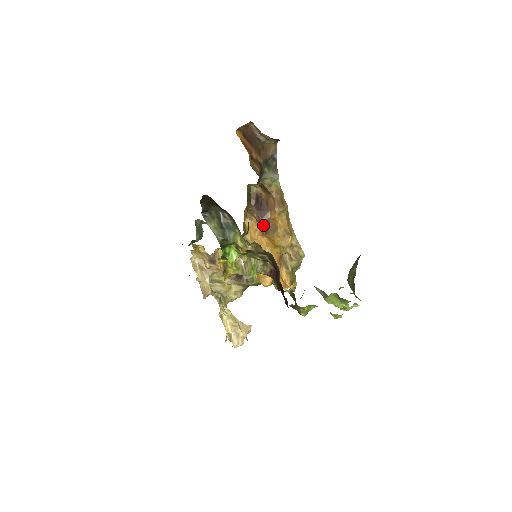
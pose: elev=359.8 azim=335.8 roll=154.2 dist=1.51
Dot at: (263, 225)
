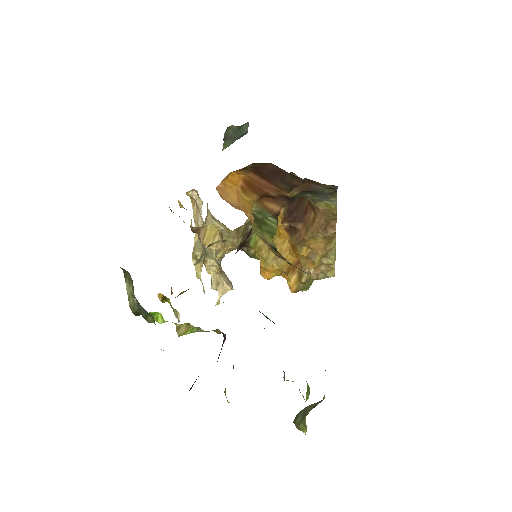
Dot at: occluded
